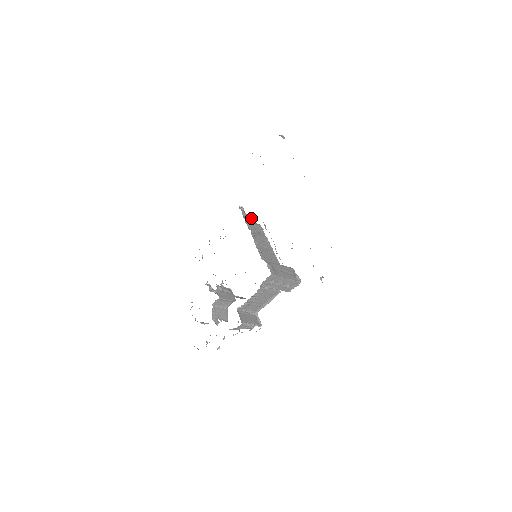
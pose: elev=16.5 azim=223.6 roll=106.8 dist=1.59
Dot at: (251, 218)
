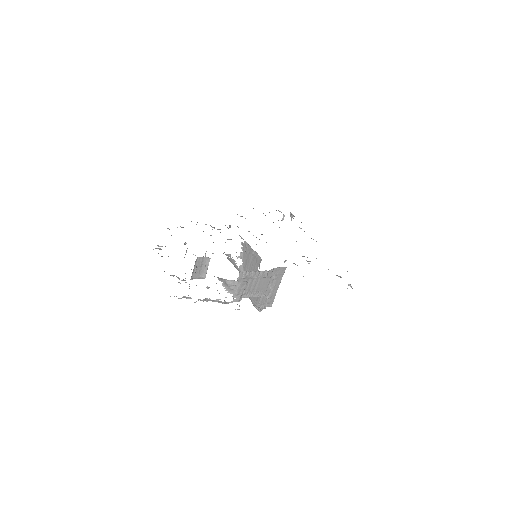
Dot at: occluded
